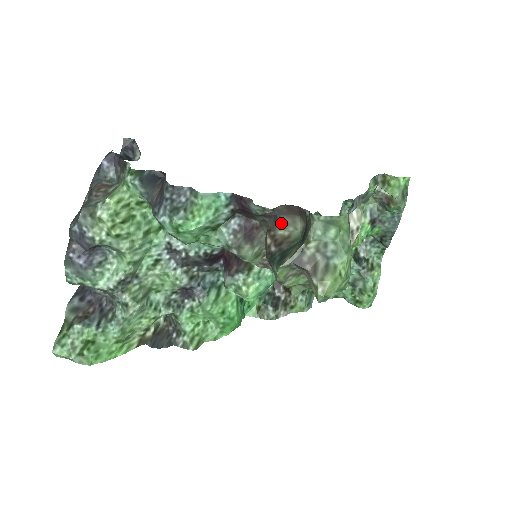
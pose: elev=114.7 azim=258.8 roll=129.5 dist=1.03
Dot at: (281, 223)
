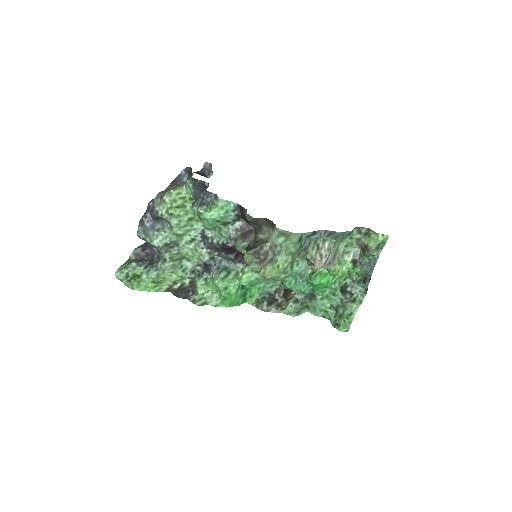
Dot at: (262, 230)
